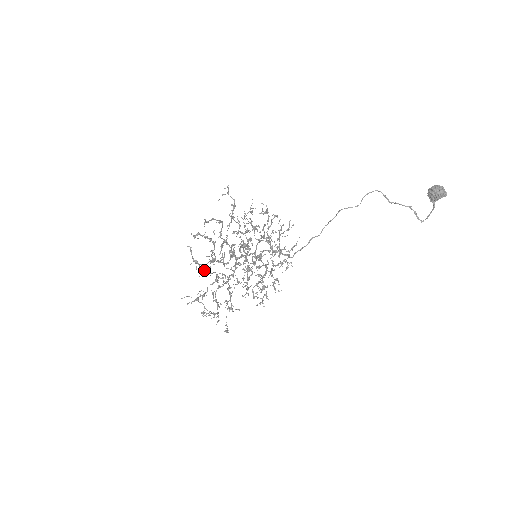
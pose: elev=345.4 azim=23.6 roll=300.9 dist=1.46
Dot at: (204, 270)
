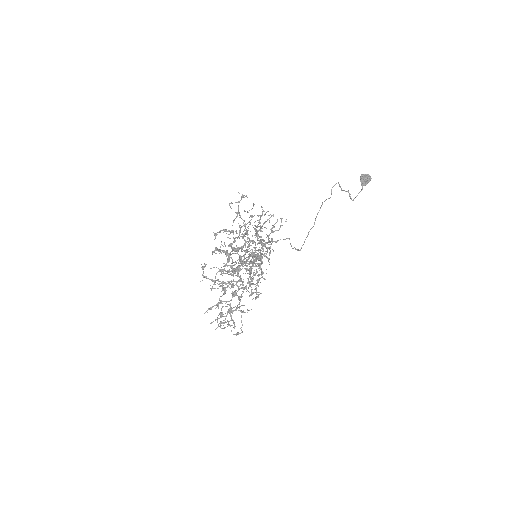
Dot at: occluded
